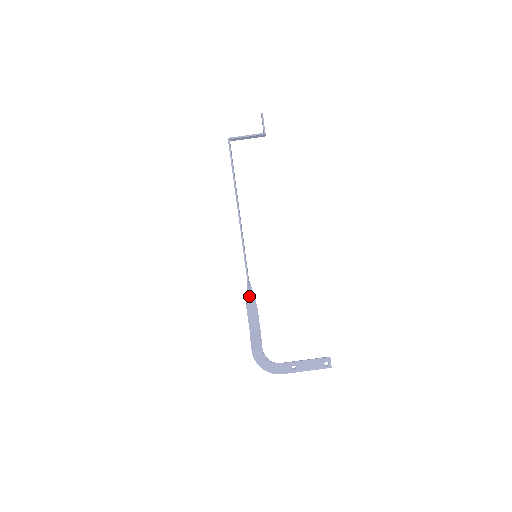
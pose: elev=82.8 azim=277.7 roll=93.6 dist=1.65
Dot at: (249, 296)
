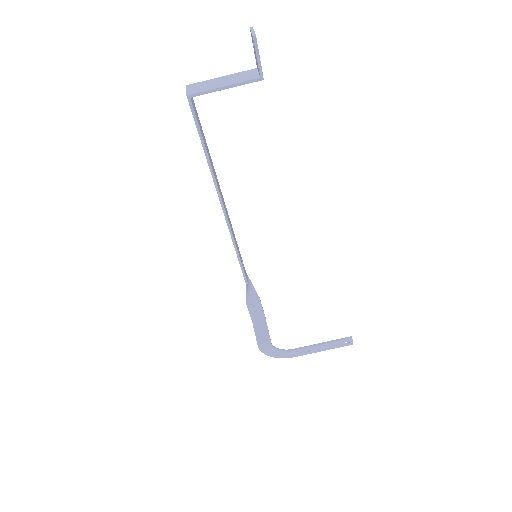
Dot at: (249, 293)
